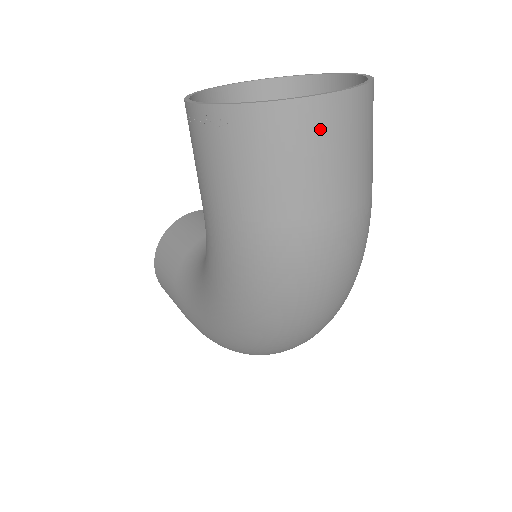
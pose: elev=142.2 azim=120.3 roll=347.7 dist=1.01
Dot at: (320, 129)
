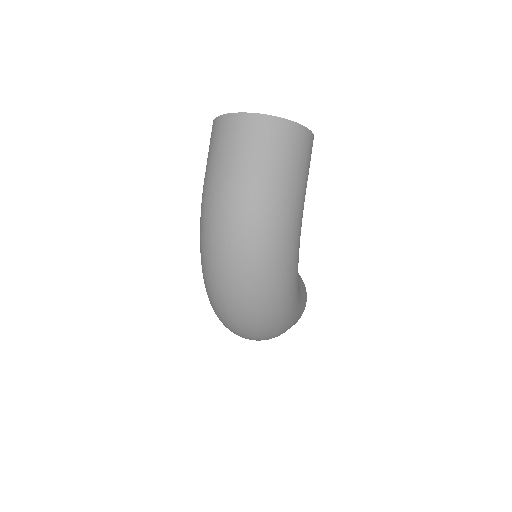
Dot at: (240, 129)
